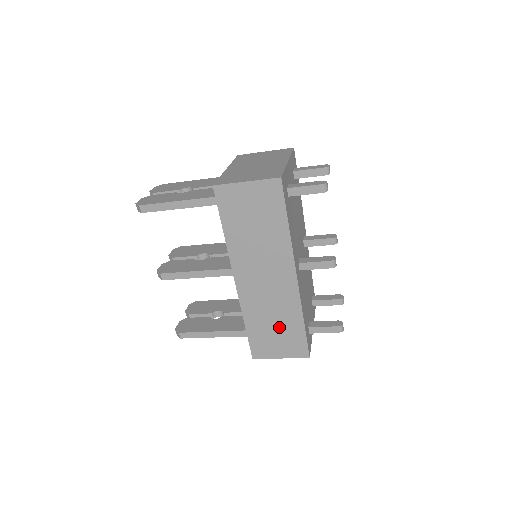
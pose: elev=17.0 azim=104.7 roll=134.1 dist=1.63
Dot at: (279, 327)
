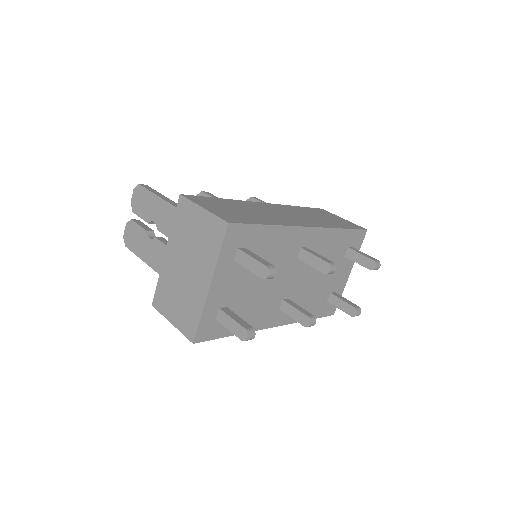
Dot at: occluded
